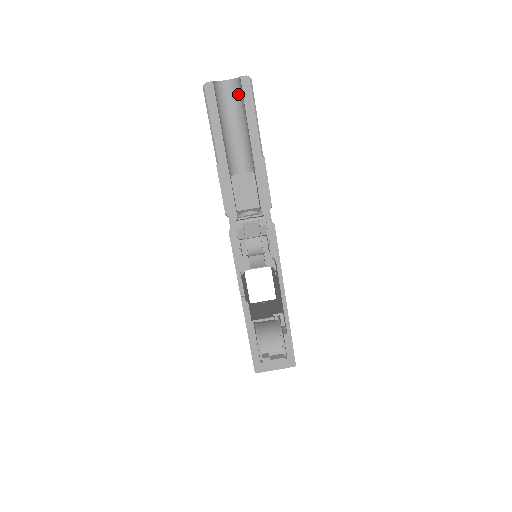
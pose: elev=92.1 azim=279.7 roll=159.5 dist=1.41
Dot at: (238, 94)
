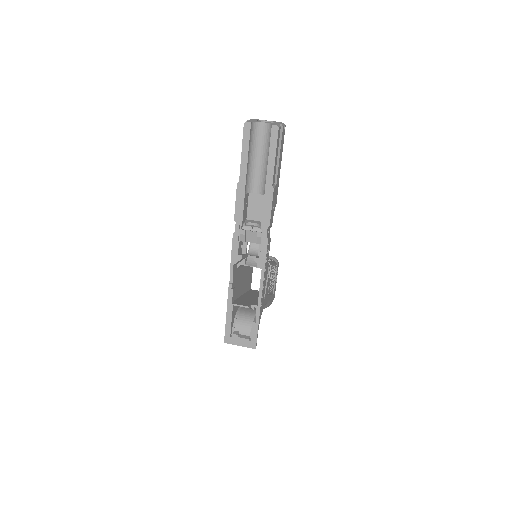
Dot at: (269, 135)
